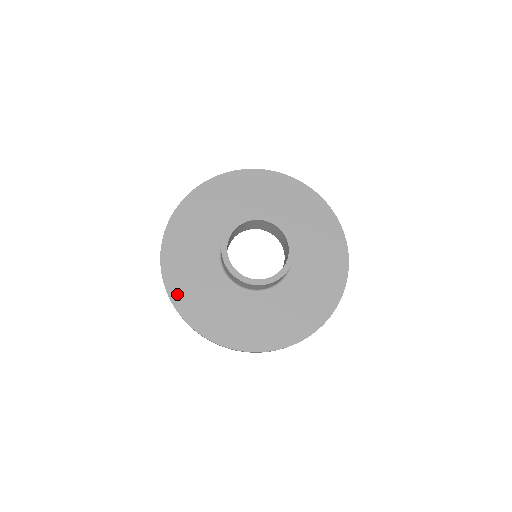
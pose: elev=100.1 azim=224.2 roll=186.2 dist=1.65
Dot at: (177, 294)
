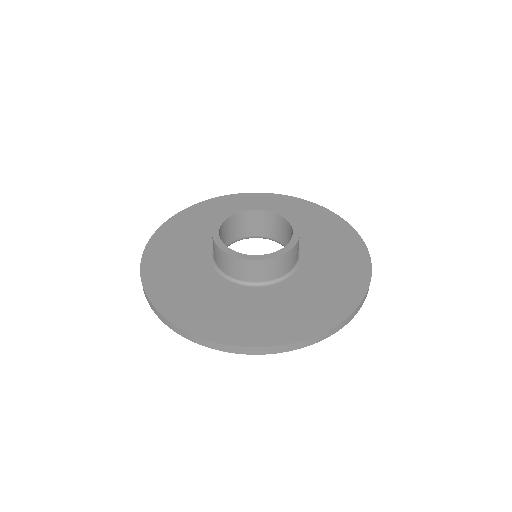
Dot at: (217, 332)
